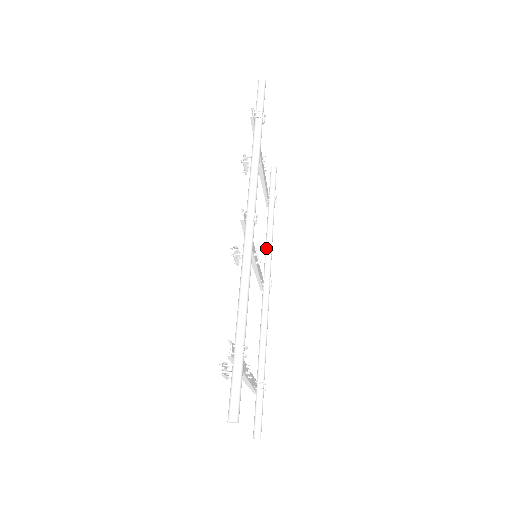
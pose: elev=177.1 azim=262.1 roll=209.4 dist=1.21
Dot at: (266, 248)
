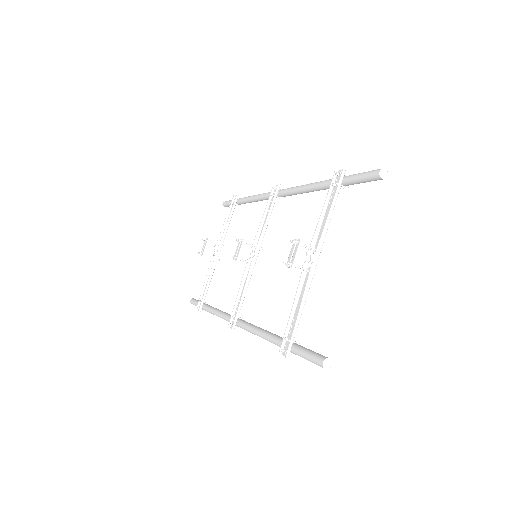
Dot at: (222, 312)
